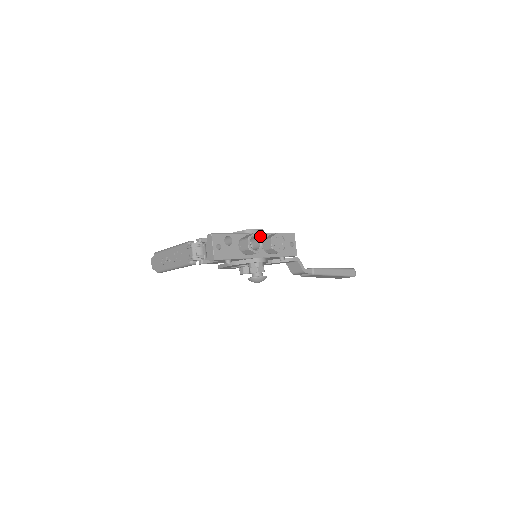
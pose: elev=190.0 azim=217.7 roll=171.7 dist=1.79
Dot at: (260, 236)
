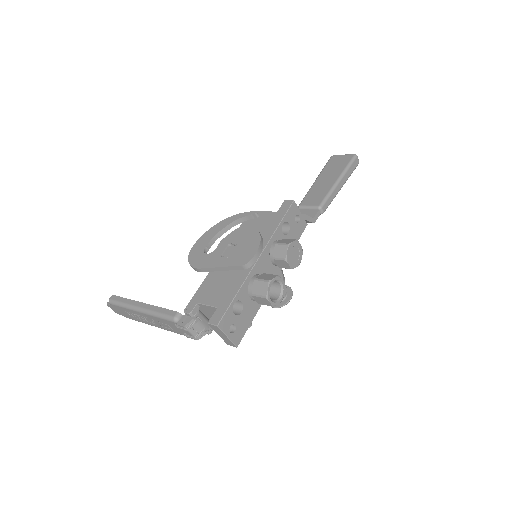
Dot at: (264, 255)
